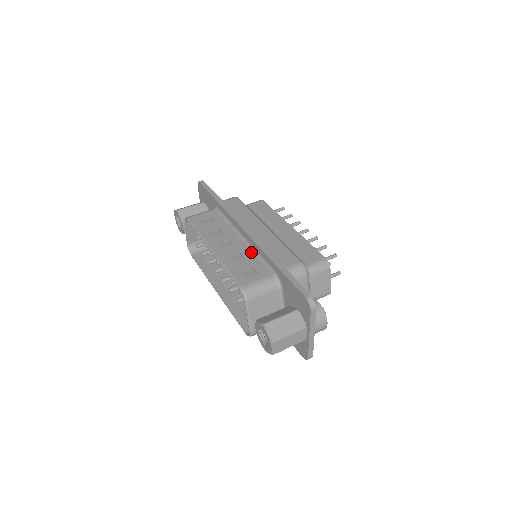
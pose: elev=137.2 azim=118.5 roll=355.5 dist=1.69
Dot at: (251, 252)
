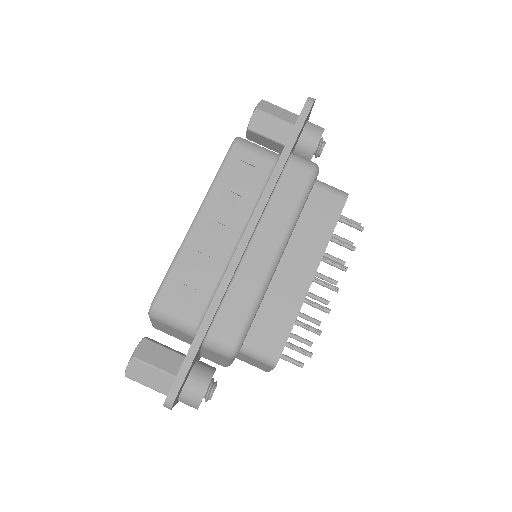
Dot at: (221, 268)
